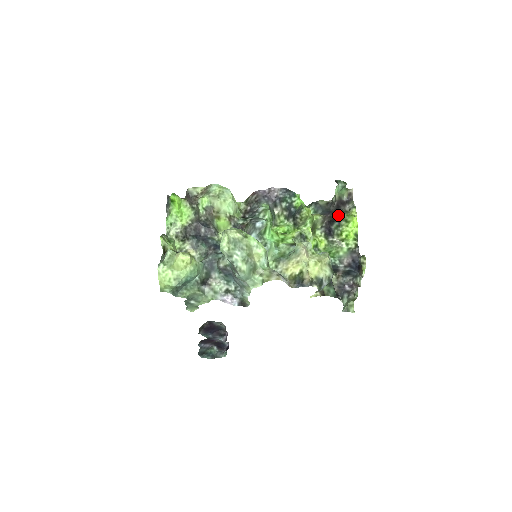
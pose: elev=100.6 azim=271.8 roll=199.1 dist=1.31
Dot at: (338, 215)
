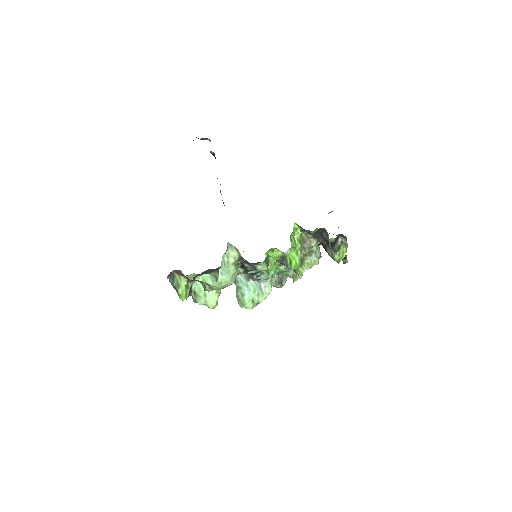
Dot at: (330, 248)
